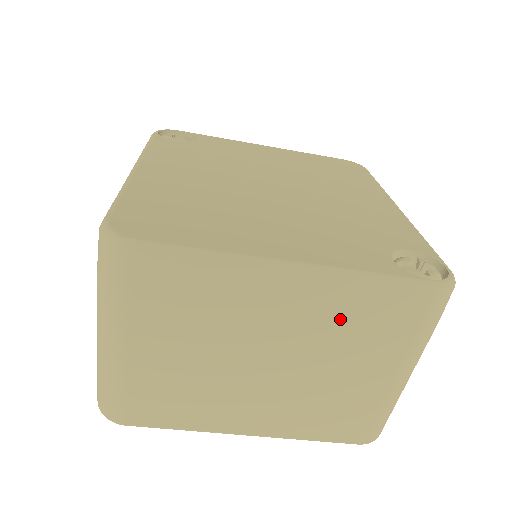
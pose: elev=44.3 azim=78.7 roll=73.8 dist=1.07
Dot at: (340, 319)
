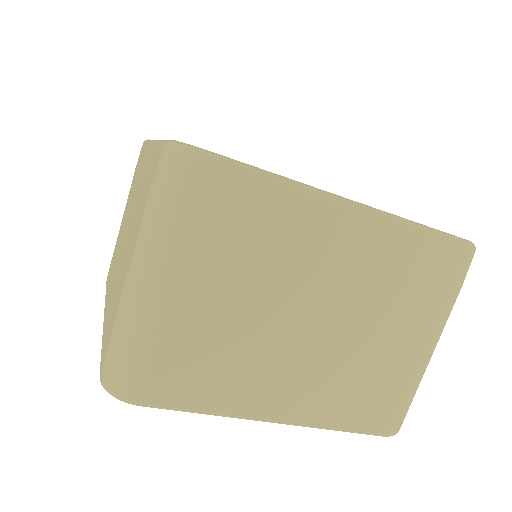
Dot at: (389, 269)
